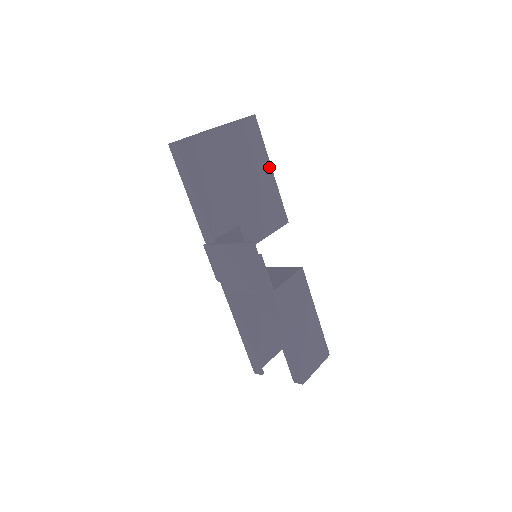
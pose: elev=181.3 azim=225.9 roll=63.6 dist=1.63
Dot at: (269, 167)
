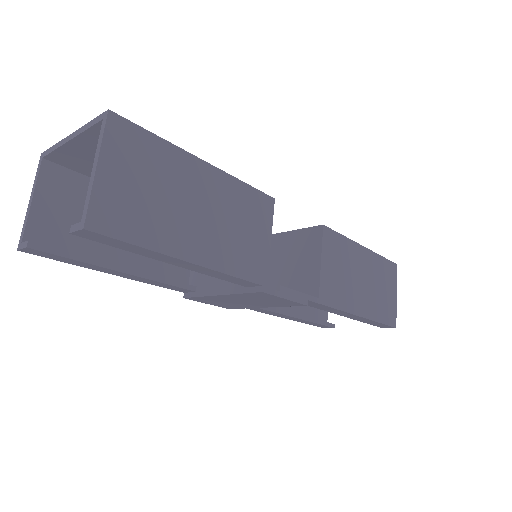
Dot at: (198, 164)
